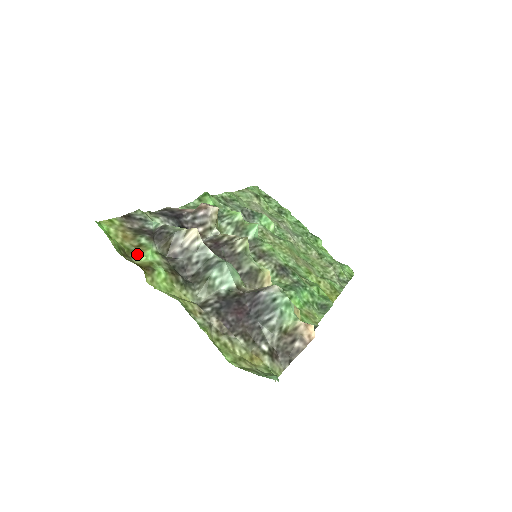
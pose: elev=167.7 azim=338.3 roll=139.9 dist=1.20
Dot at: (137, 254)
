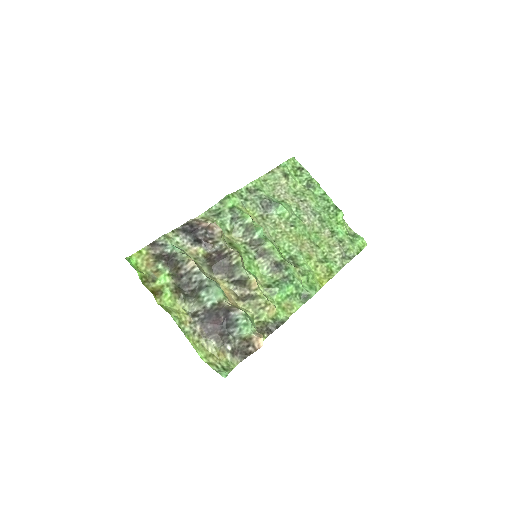
Dot at: (154, 279)
